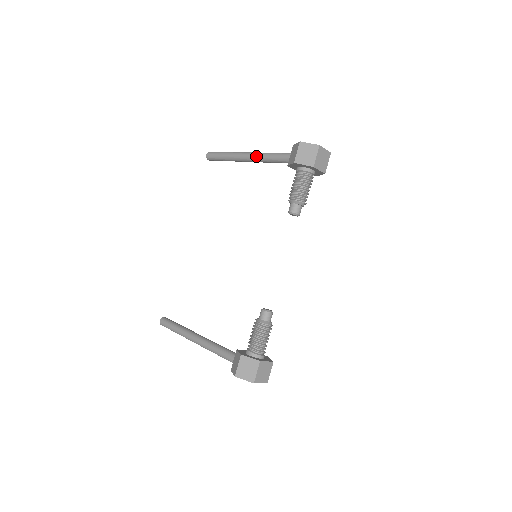
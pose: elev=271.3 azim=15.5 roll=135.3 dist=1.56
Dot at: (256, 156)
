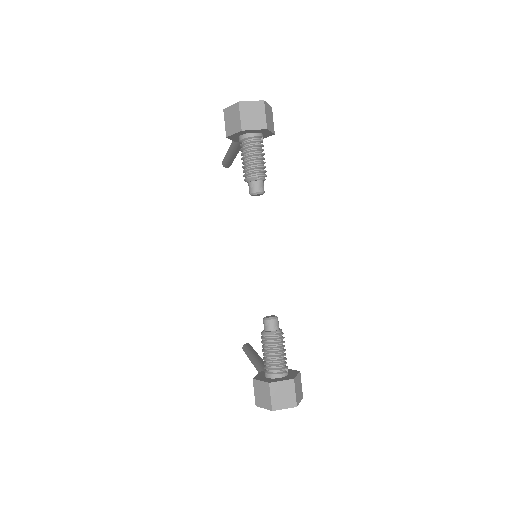
Dot at: (231, 145)
